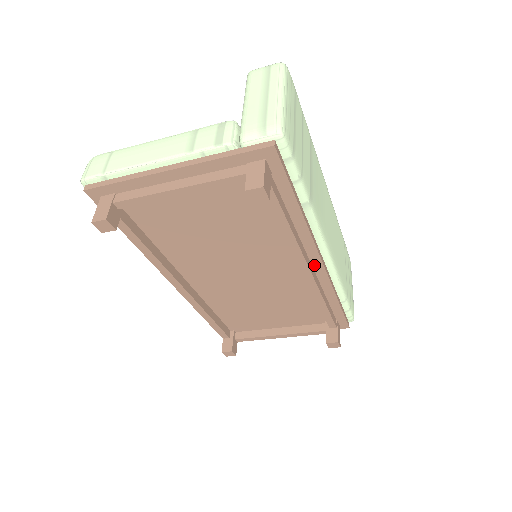
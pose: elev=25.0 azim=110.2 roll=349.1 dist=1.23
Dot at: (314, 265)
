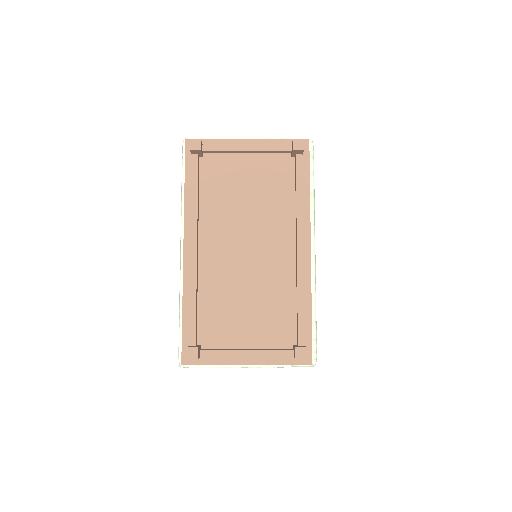
Dot at: (304, 253)
